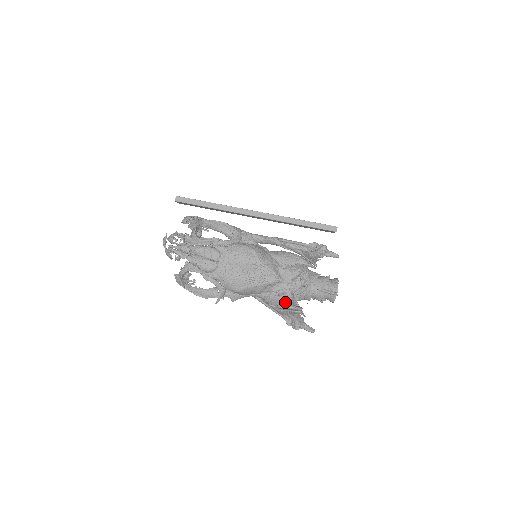
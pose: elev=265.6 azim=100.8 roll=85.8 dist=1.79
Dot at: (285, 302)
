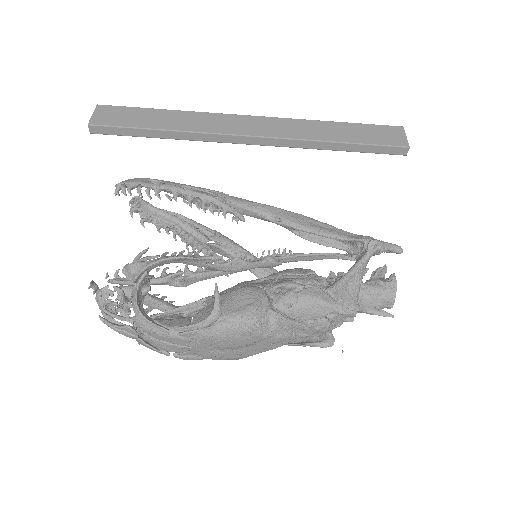
Dot at: occluded
